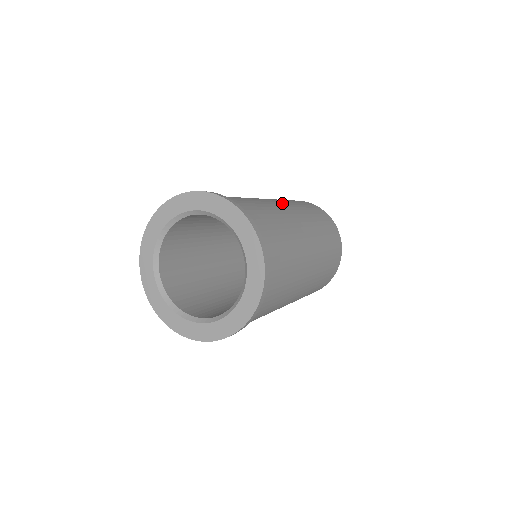
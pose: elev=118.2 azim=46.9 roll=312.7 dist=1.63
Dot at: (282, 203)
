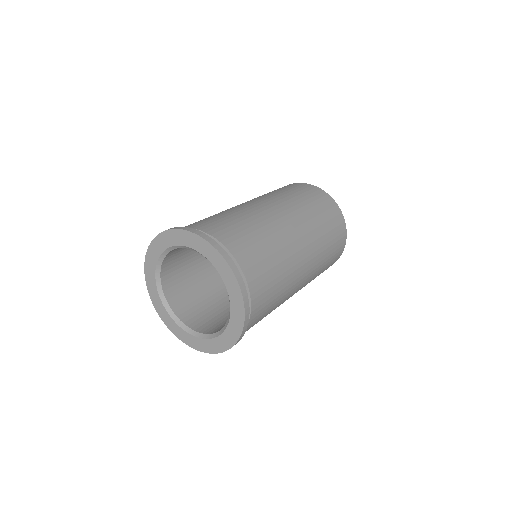
Dot at: (276, 207)
